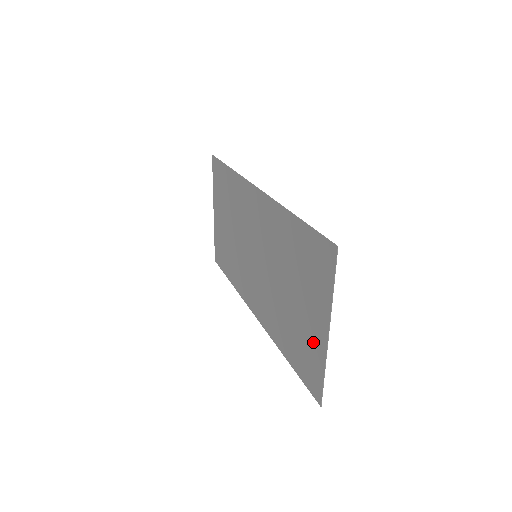
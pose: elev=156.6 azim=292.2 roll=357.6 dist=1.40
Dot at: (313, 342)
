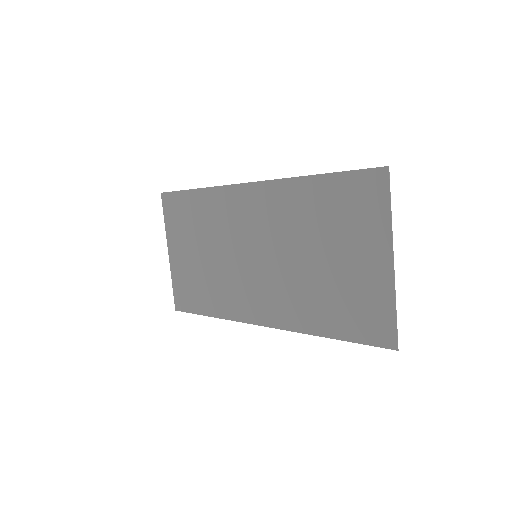
Dot at: (371, 286)
